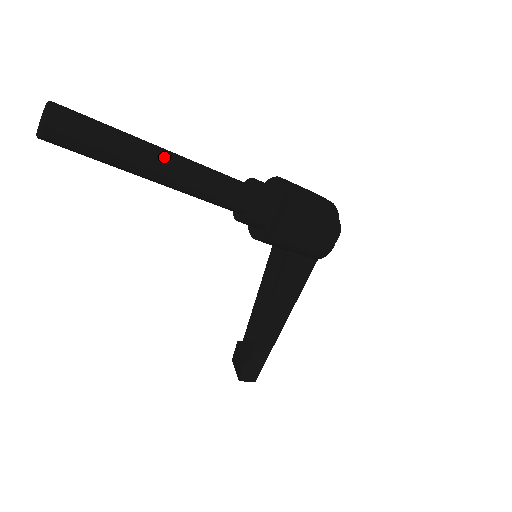
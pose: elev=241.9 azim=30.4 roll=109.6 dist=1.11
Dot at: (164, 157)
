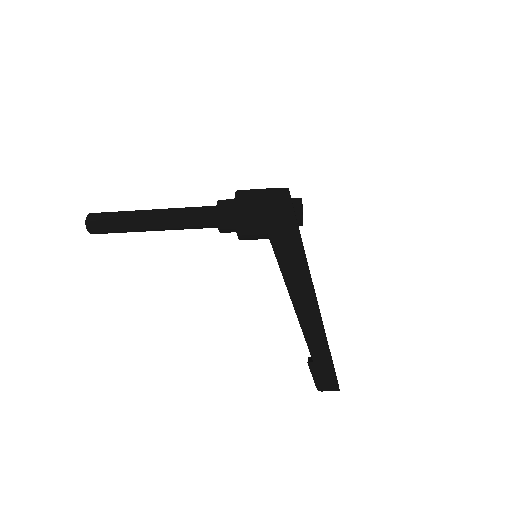
Dot at: (152, 211)
